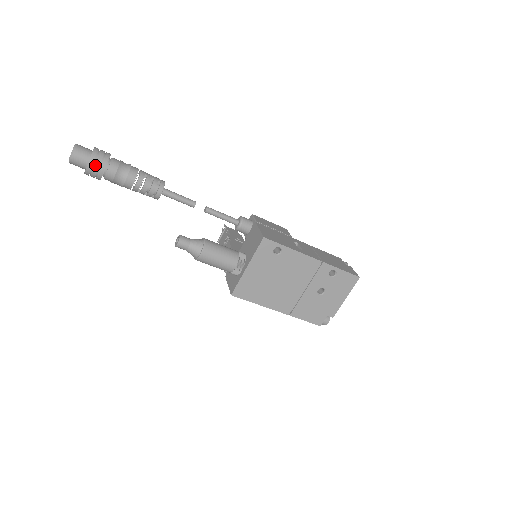
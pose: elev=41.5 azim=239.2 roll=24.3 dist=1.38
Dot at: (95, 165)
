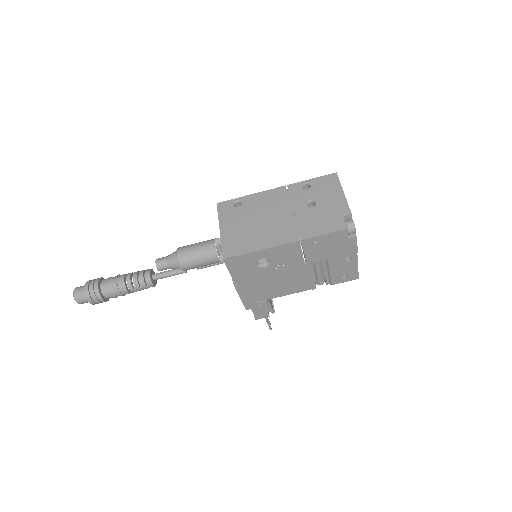
Dot at: (90, 284)
